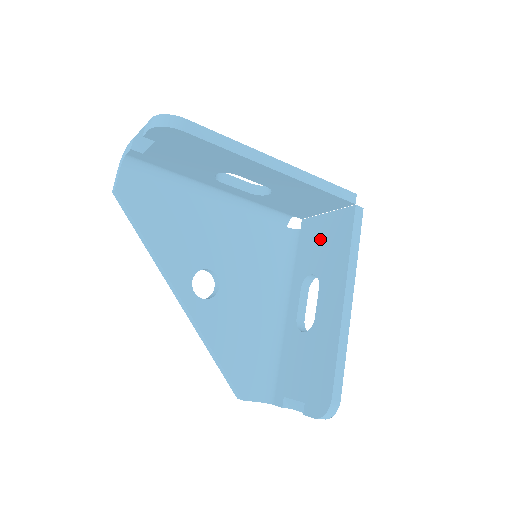
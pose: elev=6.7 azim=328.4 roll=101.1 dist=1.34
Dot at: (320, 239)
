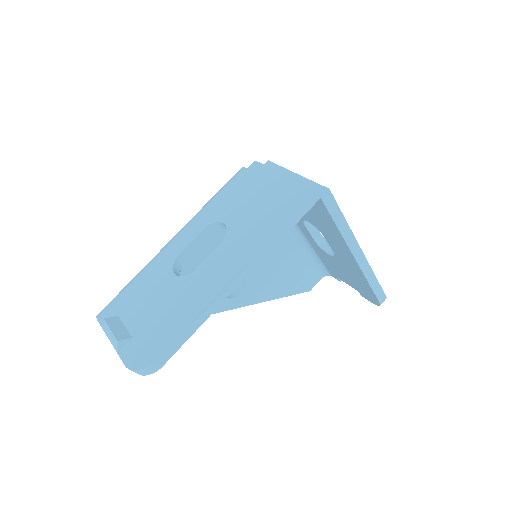
Dot at: occluded
